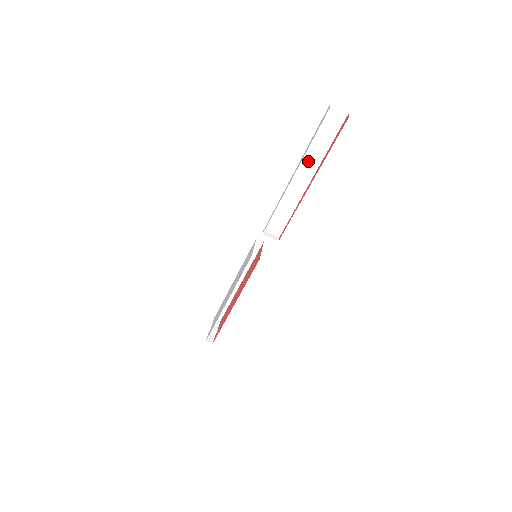
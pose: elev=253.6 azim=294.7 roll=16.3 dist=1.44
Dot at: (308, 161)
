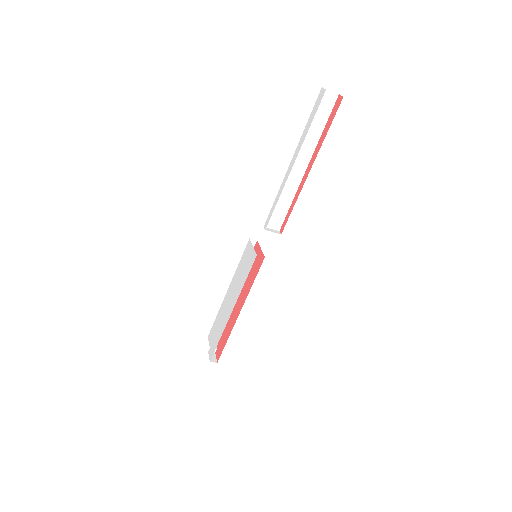
Dot at: (304, 147)
